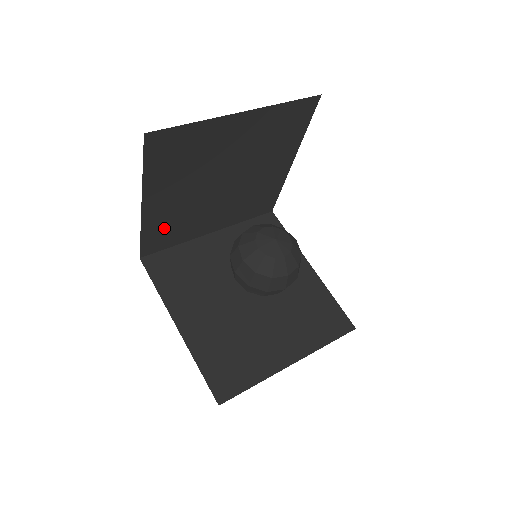
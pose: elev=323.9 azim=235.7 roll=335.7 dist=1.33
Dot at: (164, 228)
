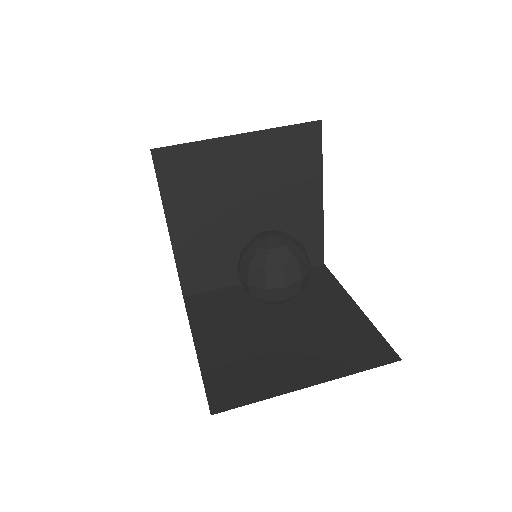
Dot at: (199, 263)
